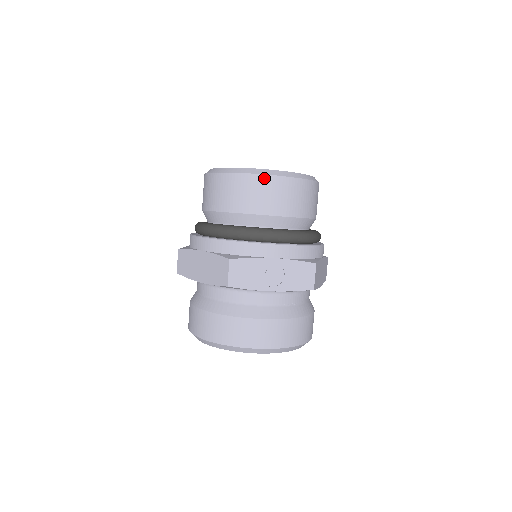
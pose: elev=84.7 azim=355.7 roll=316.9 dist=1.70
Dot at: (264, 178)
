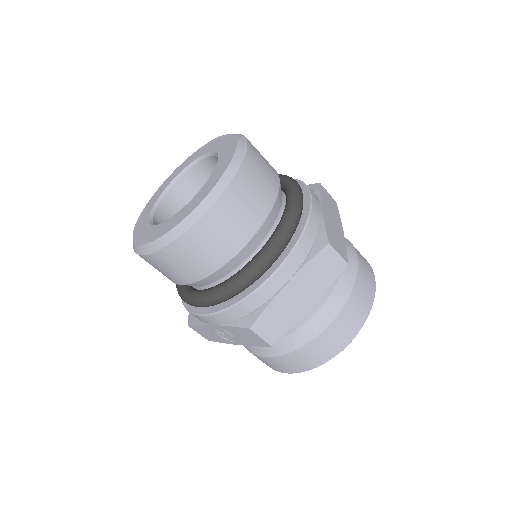
Dot at: (143, 258)
